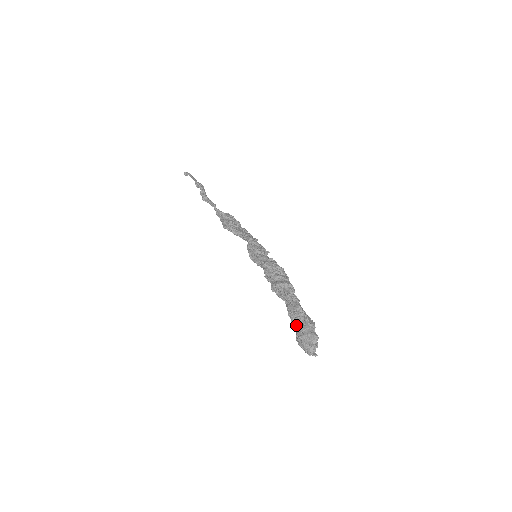
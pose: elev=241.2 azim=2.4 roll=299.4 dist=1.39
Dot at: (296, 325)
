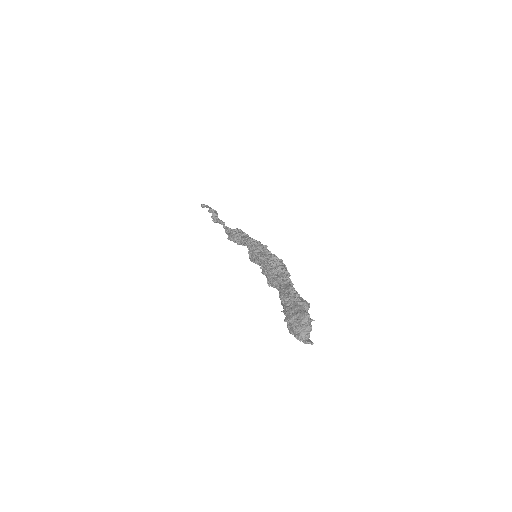
Dot at: (285, 308)
